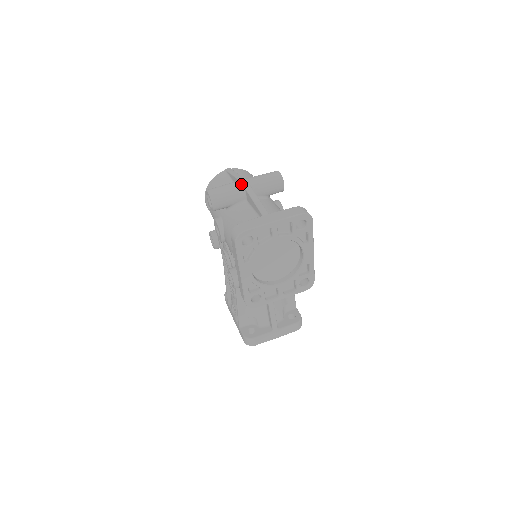
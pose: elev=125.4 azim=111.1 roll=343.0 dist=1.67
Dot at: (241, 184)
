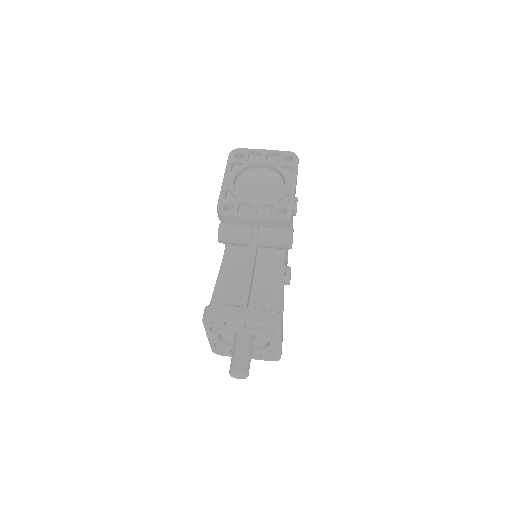
Dot at: occluded
